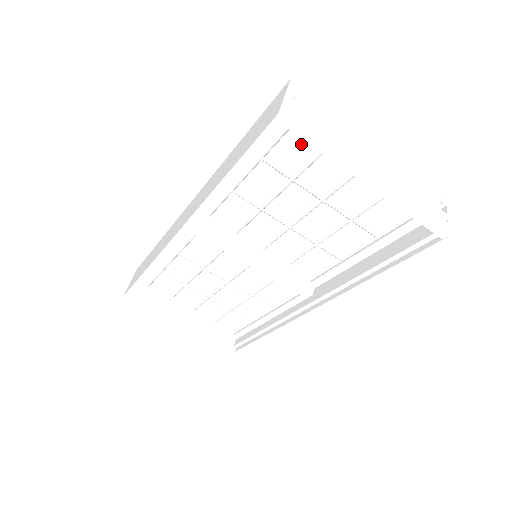
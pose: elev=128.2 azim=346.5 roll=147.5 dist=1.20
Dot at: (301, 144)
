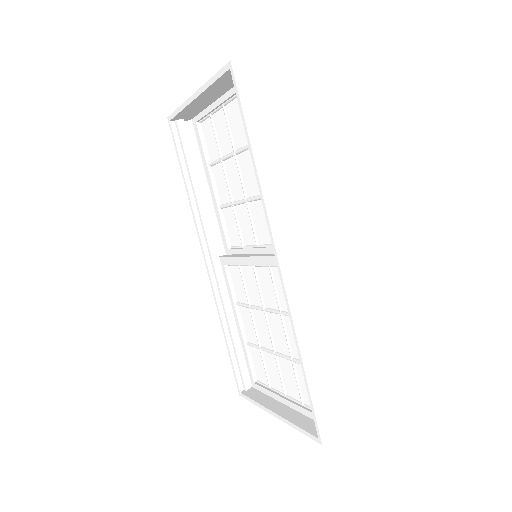
Dot at: (209, 133)
